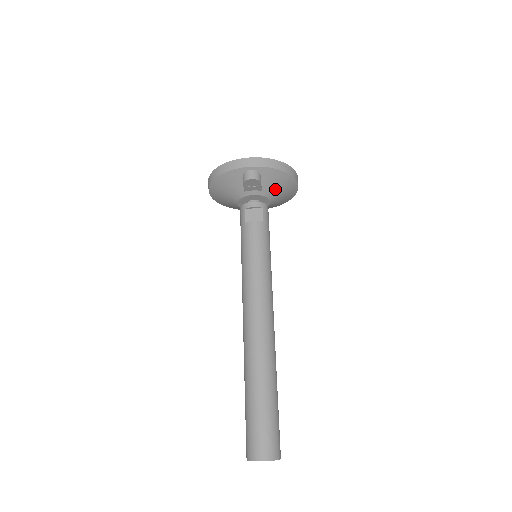
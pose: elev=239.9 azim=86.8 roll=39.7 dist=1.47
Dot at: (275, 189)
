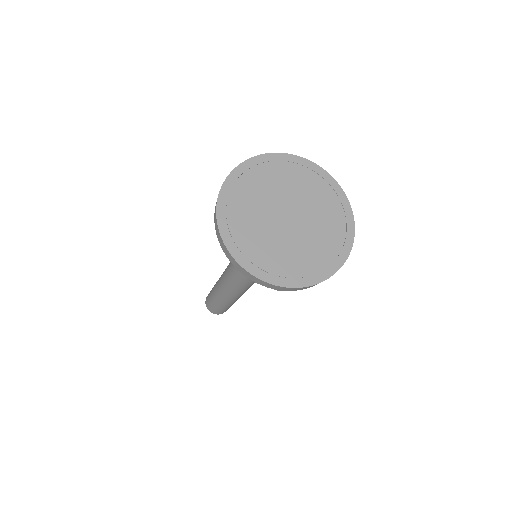
Dot at: occluded
